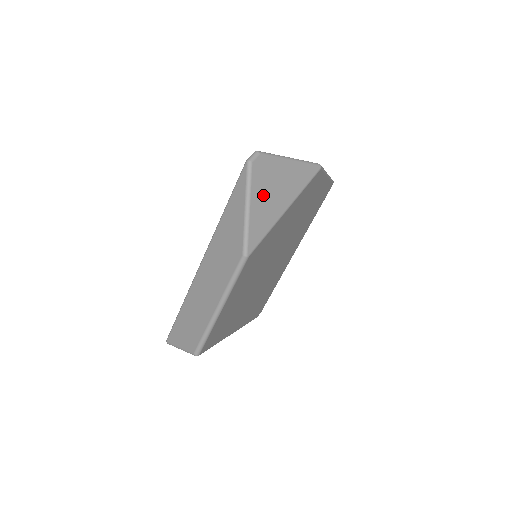
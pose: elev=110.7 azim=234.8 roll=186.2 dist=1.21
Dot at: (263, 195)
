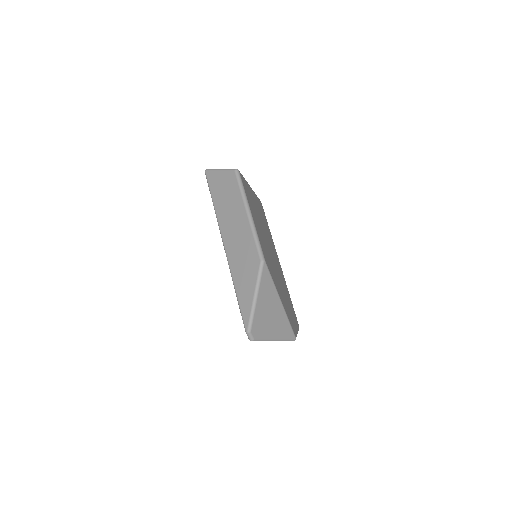
Dot at: (271, 327)
